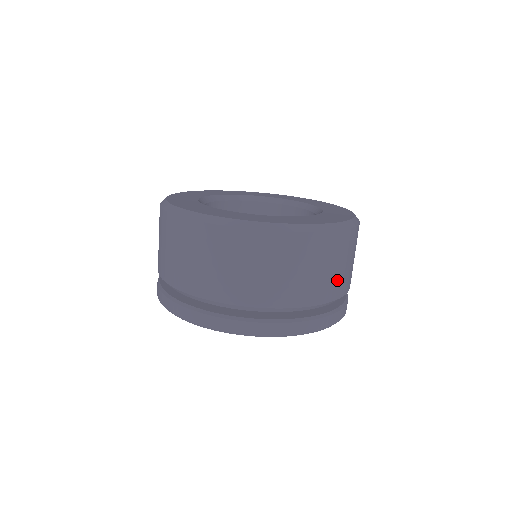
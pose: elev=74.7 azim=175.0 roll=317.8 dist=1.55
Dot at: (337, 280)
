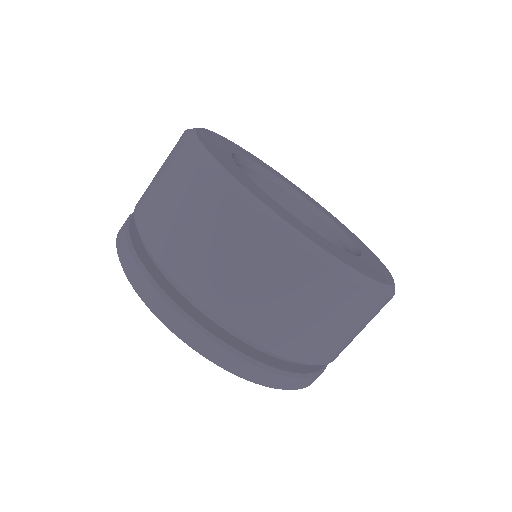
Dot at: (270, 318)
